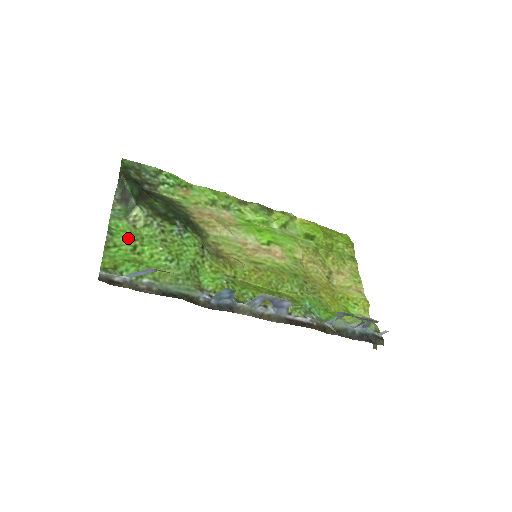
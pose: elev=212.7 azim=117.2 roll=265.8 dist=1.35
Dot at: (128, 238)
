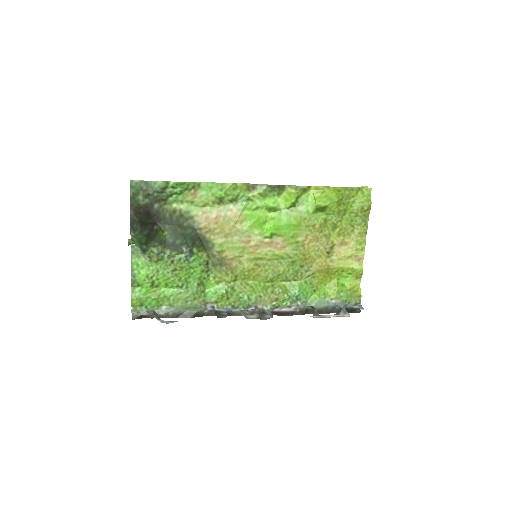
Dot at: (146, 277)
